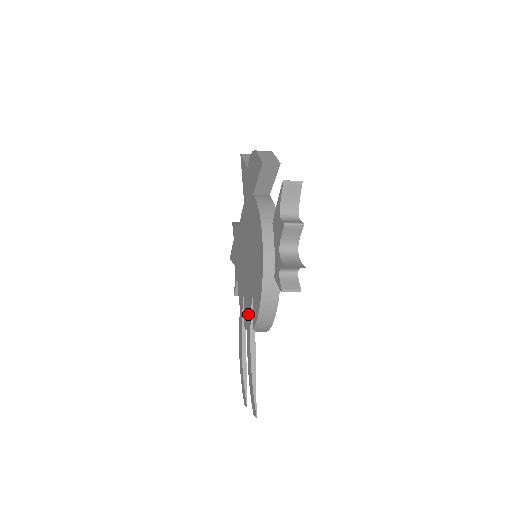
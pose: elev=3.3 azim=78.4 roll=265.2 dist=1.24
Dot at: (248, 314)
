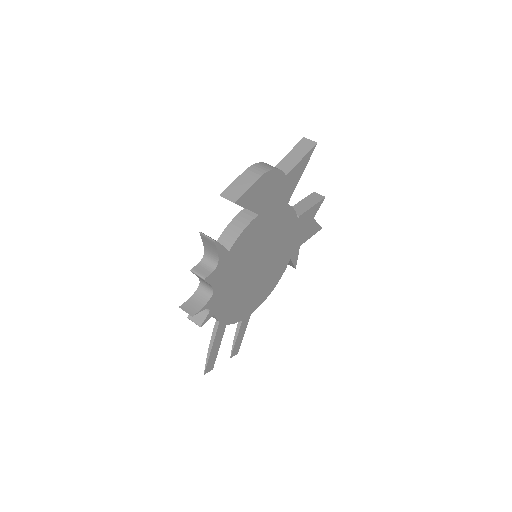
Dot at: occluded
